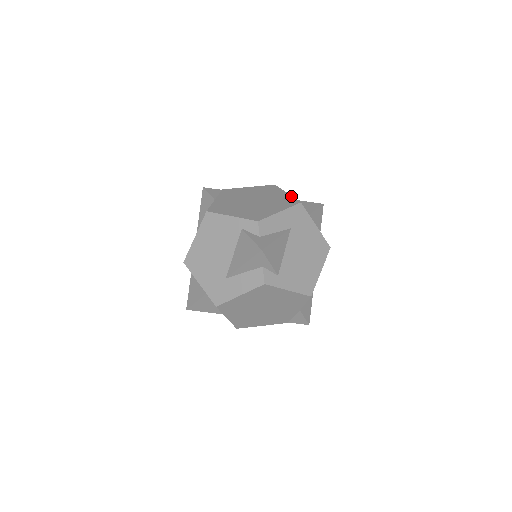
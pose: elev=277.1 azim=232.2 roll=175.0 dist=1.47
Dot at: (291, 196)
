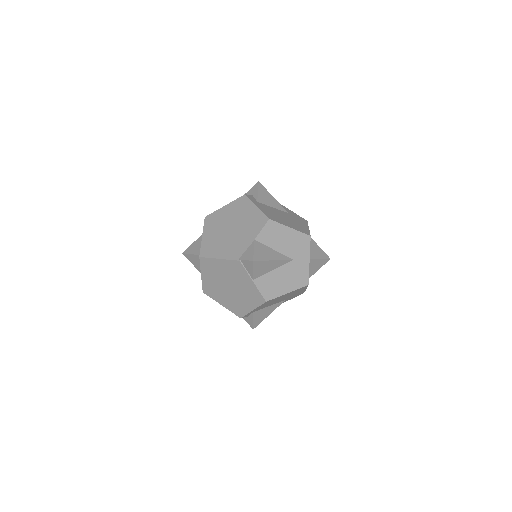
Dot at: occluded
